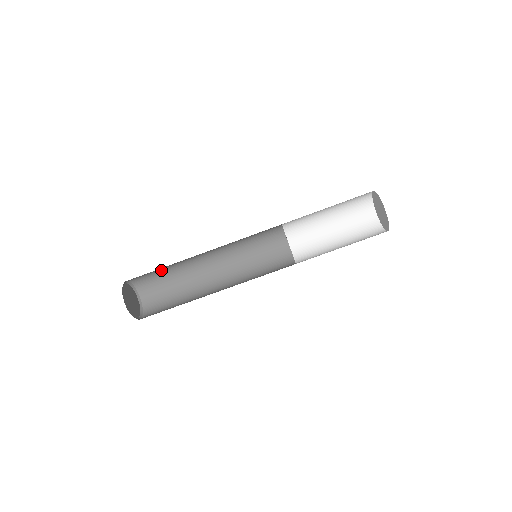
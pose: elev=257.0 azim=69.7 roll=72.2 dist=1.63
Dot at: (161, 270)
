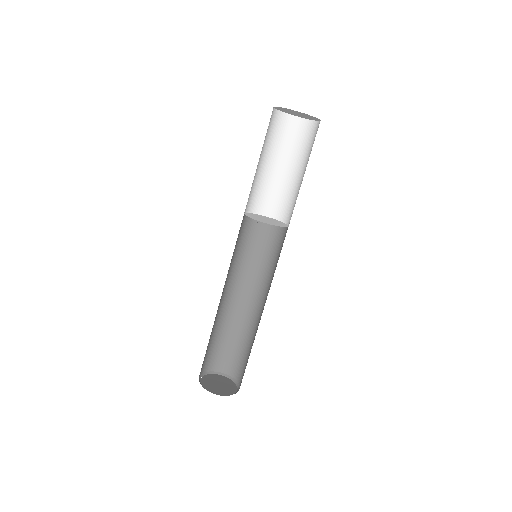
Dot at: occluded
